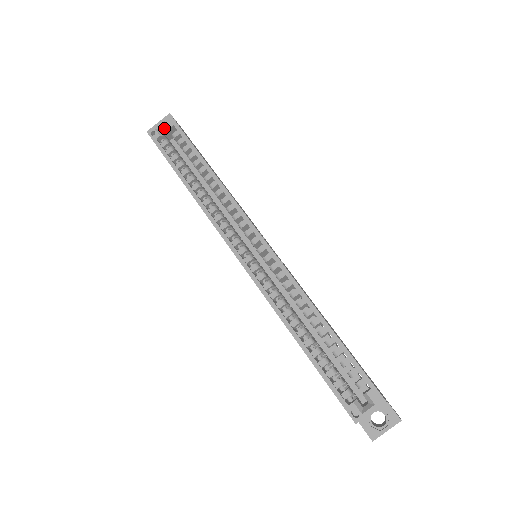
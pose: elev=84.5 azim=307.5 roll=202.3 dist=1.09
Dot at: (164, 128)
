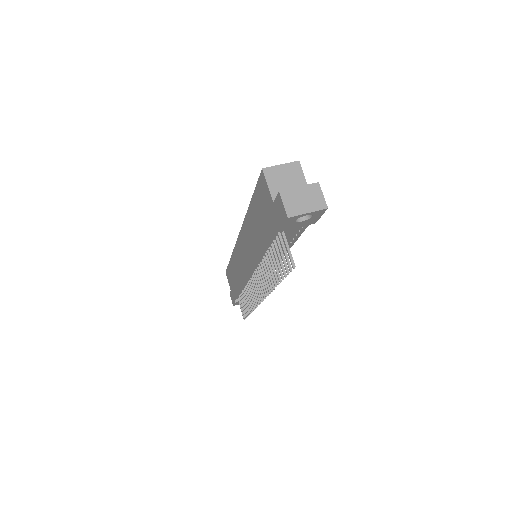
Dot at: occluded
